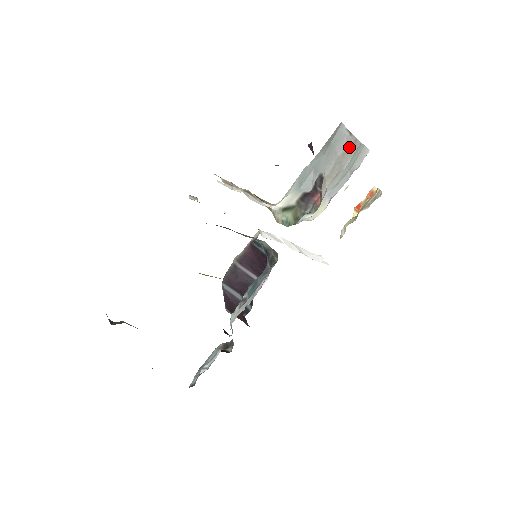
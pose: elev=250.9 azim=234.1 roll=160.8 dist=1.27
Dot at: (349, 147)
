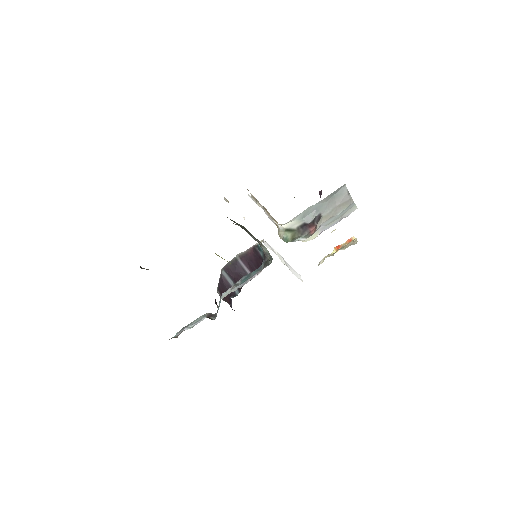
Dot at: (345, 202)
